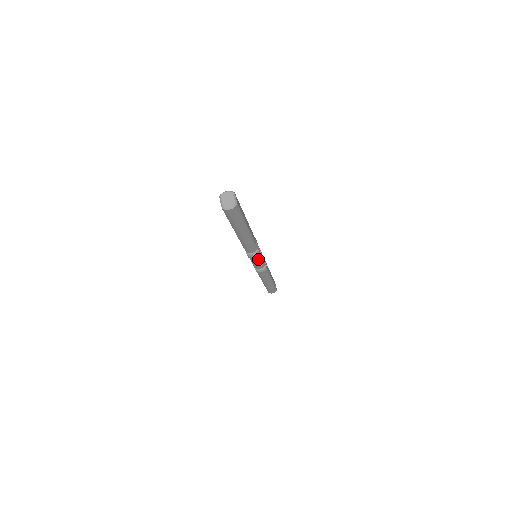
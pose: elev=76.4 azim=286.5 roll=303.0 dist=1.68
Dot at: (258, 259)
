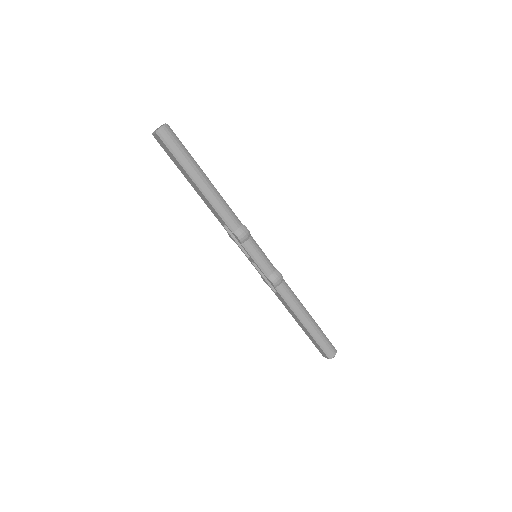
Dot at: (255, 247)
